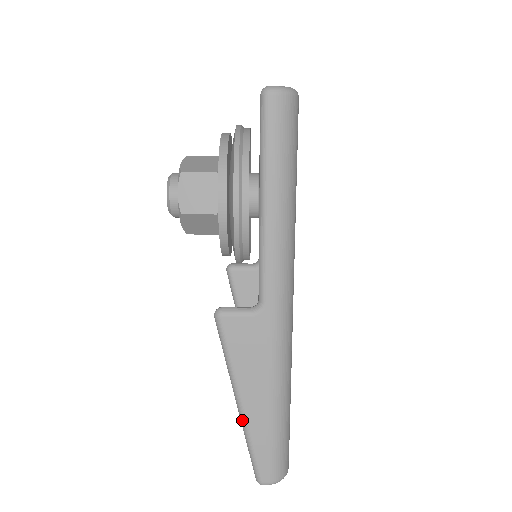
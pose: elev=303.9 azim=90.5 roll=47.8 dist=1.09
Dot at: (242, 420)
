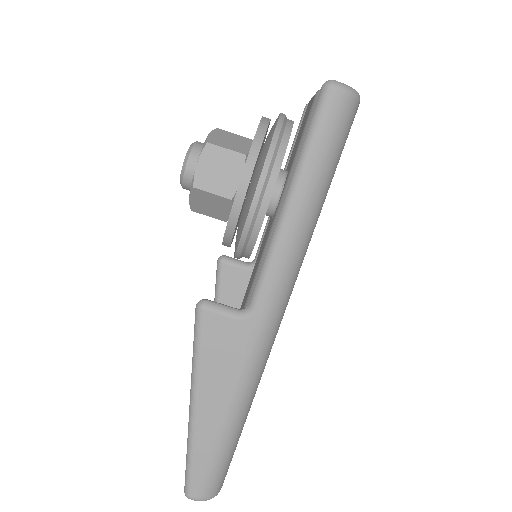
Dot at: (190, 425)
